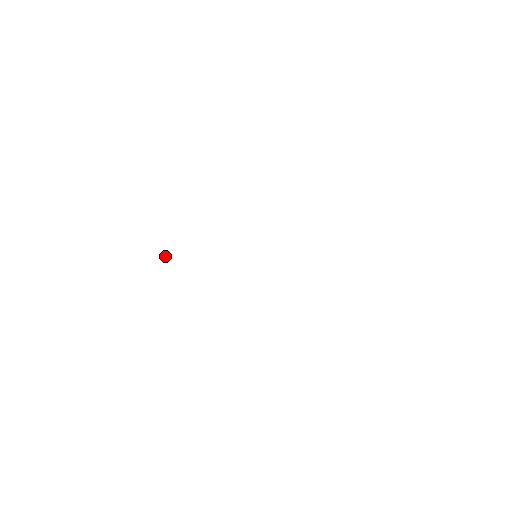
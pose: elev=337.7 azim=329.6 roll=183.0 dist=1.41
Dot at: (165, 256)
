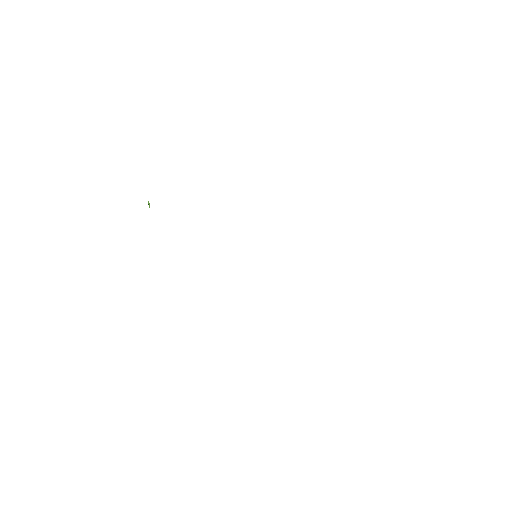
Dot at: occluded
